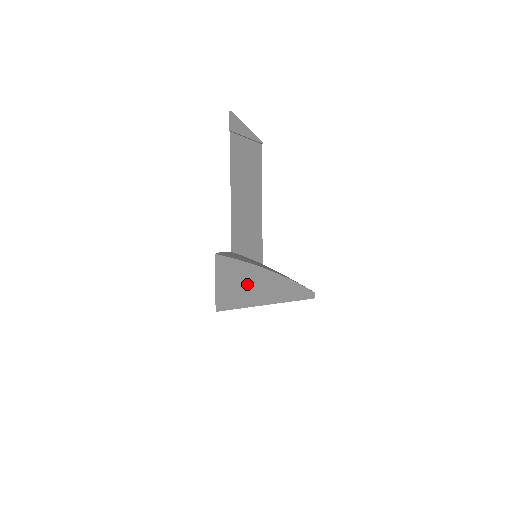
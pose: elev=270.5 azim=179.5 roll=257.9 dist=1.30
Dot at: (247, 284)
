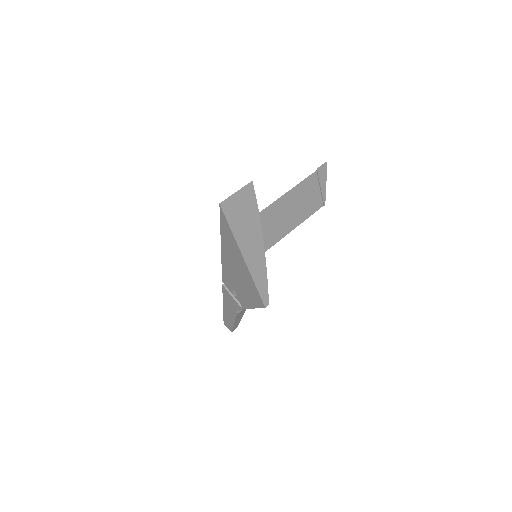
Dot at: (247, 224)
